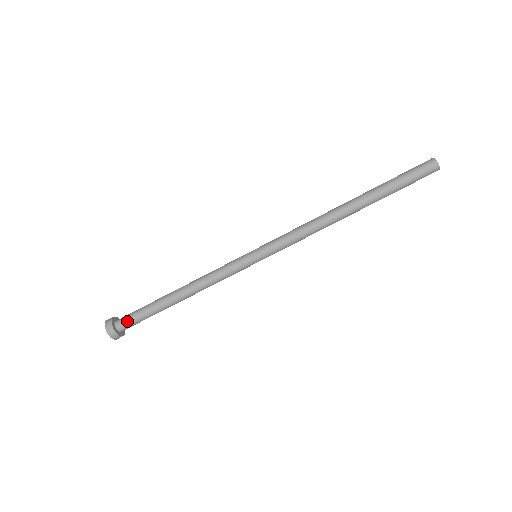
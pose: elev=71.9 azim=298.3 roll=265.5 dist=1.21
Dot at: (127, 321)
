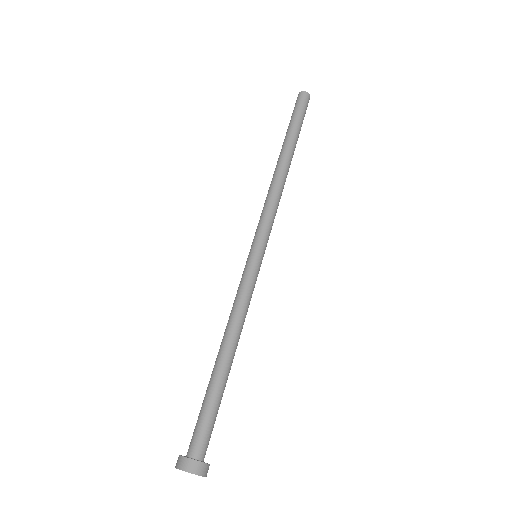
Dot at: (193, 436)
